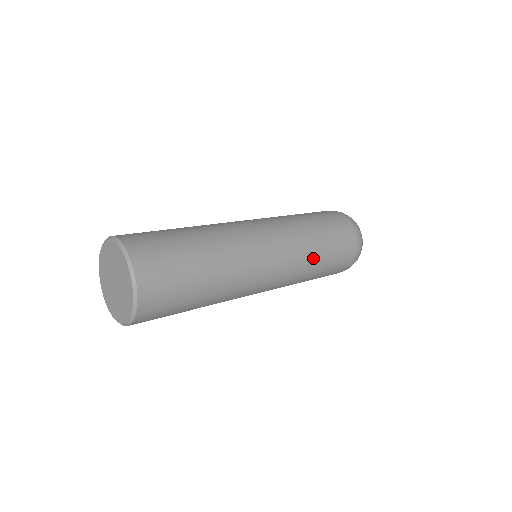
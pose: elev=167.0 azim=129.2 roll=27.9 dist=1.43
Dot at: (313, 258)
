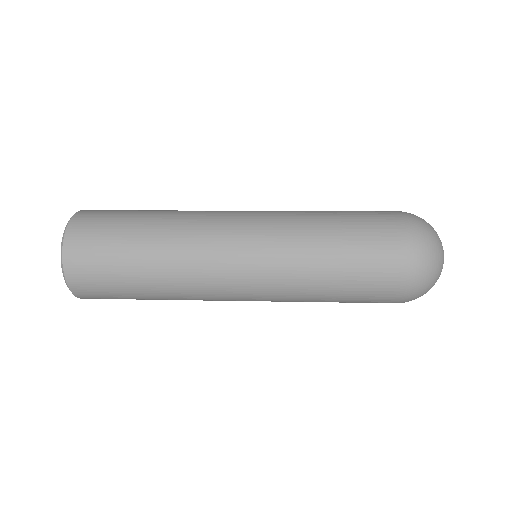
Dot at: (313, 288)
